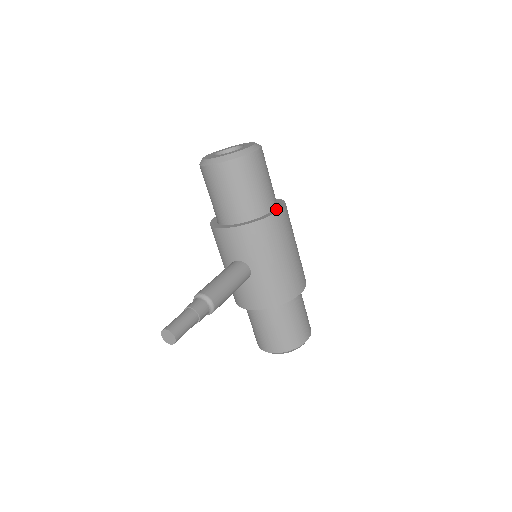
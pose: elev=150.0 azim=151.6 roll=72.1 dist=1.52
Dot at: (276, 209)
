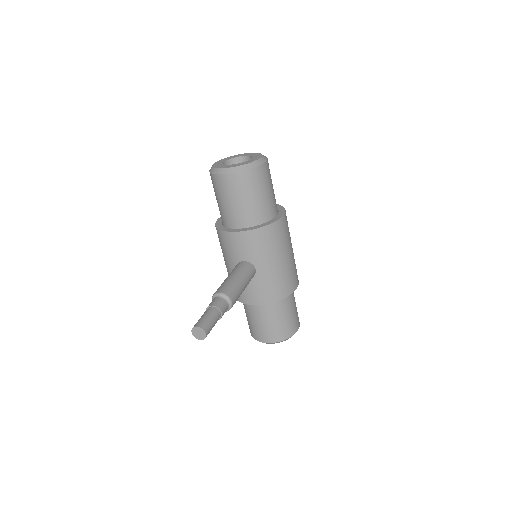
Dot at: (279, 215)
